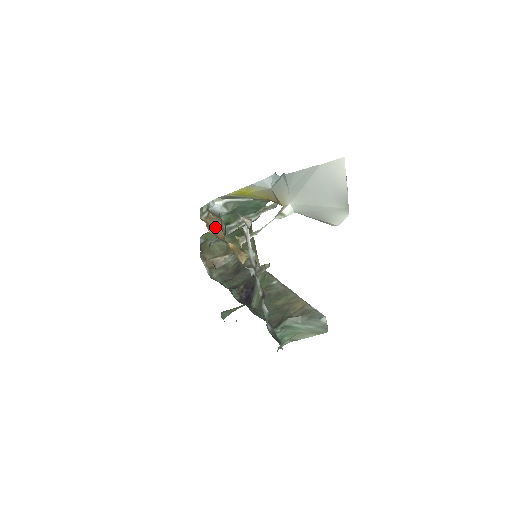
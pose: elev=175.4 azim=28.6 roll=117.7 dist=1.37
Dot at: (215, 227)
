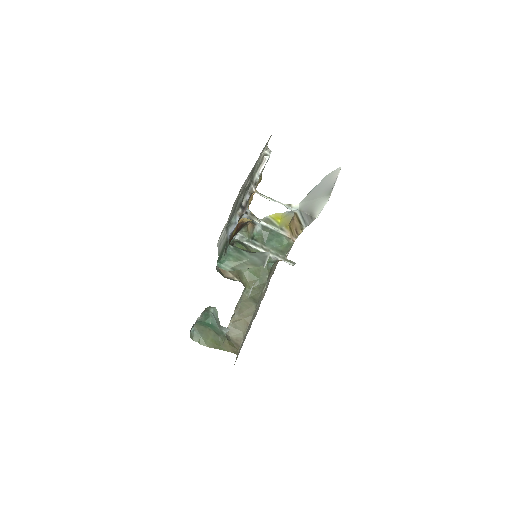
Dot at: occluded
